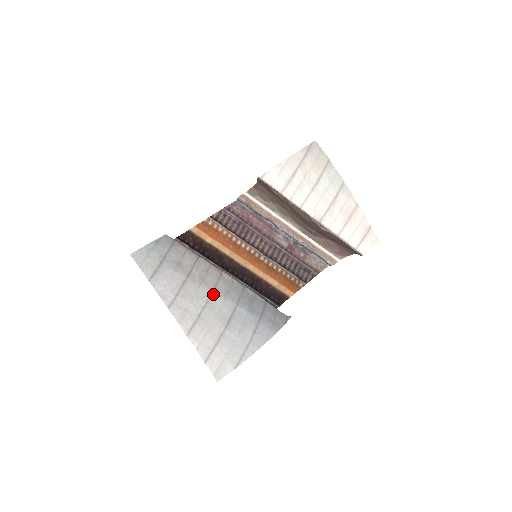
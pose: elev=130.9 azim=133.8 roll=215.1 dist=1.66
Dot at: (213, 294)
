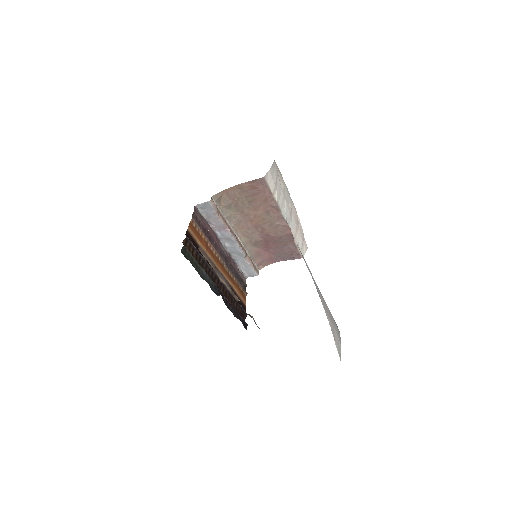
Dot at: occluded
